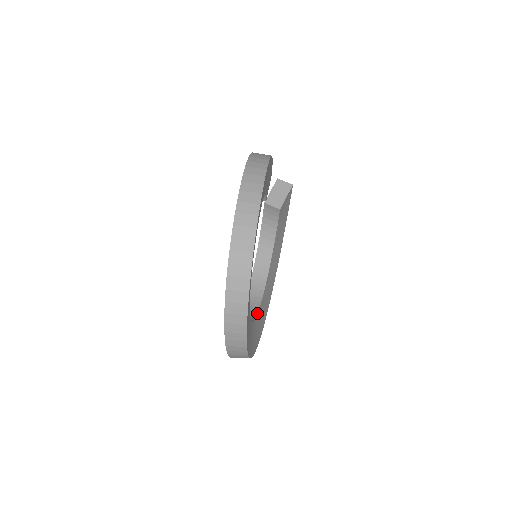
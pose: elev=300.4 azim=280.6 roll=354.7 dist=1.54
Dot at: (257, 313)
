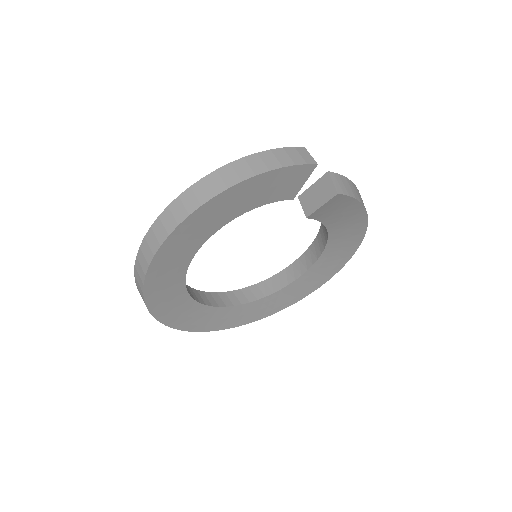
Dot at: (277, 290)
